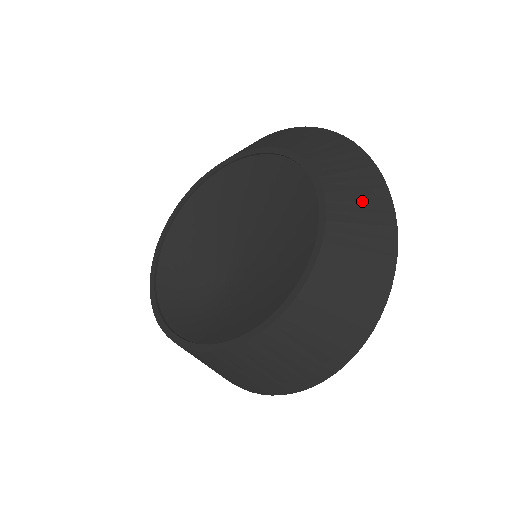
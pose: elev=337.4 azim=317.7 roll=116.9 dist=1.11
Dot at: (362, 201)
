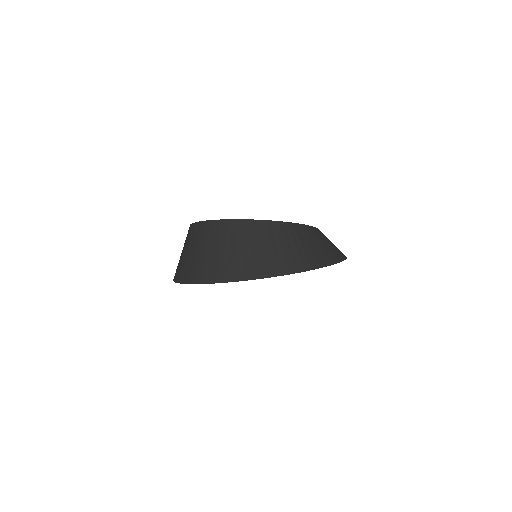
Dot at: (334, 245)
